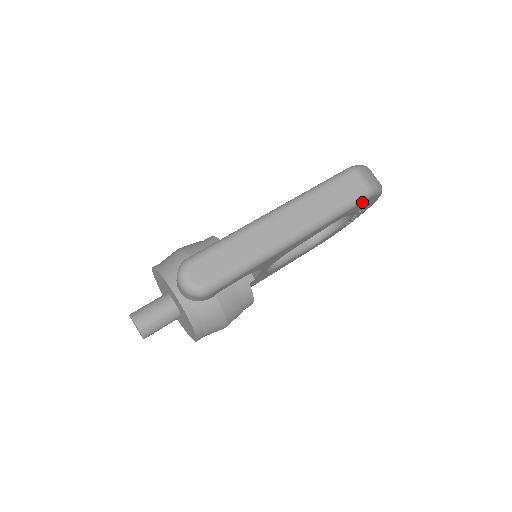
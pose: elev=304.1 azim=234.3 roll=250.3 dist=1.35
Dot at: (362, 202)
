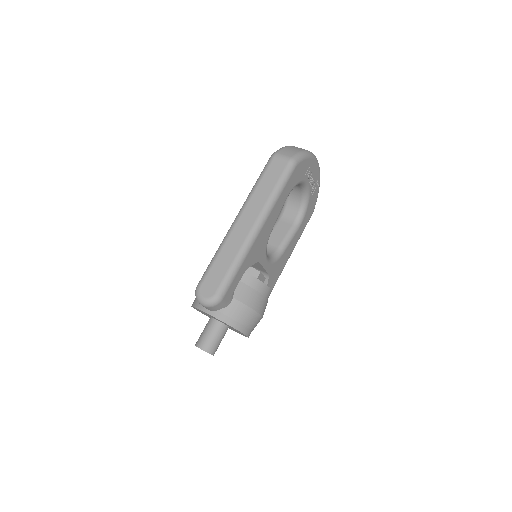
Dot at: (292, 172)
